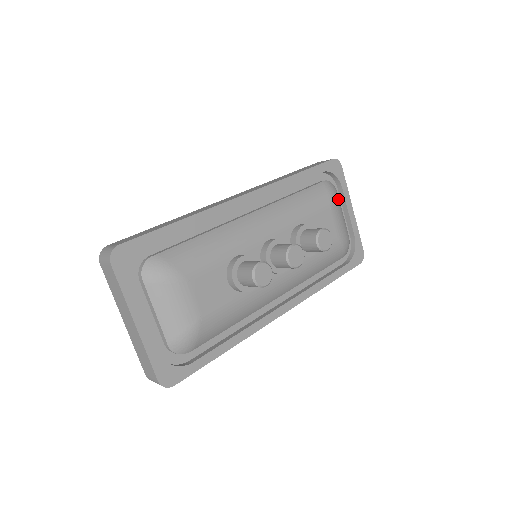
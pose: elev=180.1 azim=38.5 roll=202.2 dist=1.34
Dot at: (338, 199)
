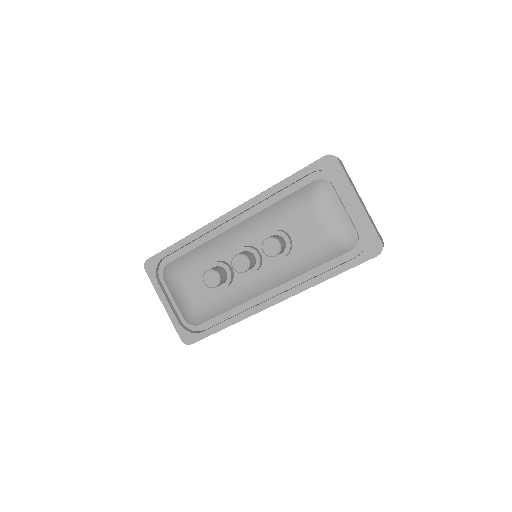
Dot at: (329, 196)
